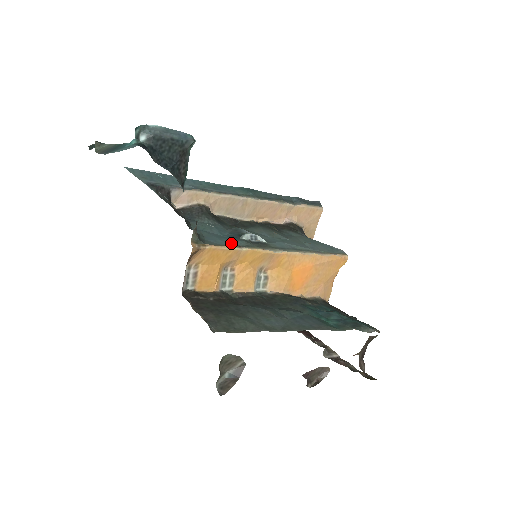
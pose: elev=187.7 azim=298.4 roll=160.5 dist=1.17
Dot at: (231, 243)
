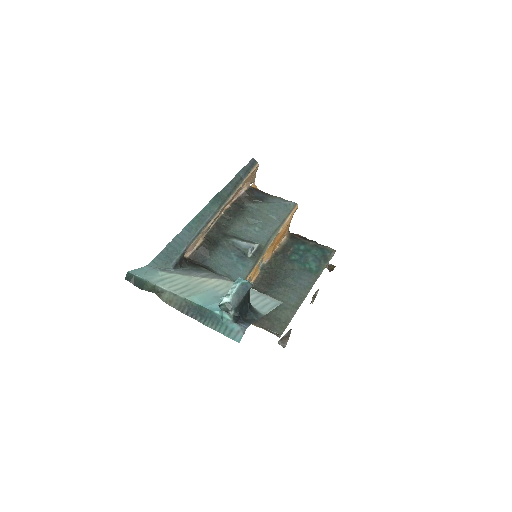
Dot at: (248, 269)
